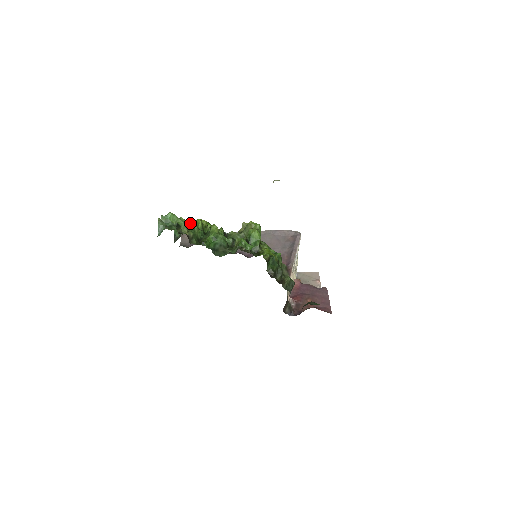
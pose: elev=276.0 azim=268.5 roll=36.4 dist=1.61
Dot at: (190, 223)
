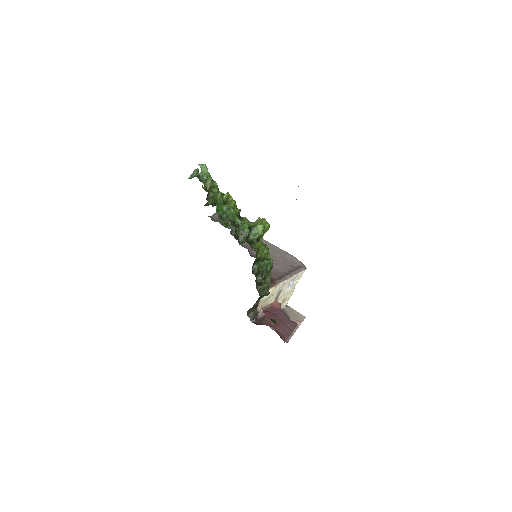
Dot at: occluded
